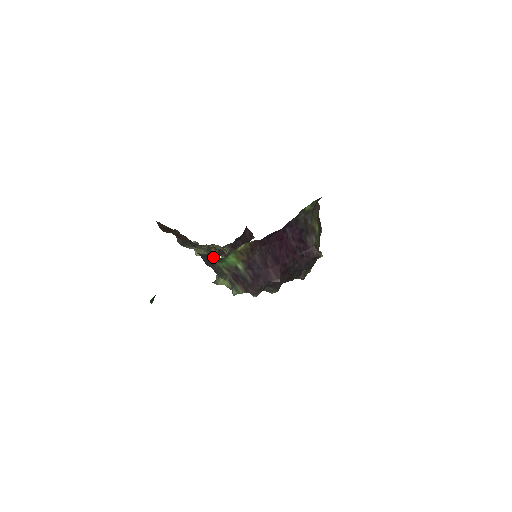
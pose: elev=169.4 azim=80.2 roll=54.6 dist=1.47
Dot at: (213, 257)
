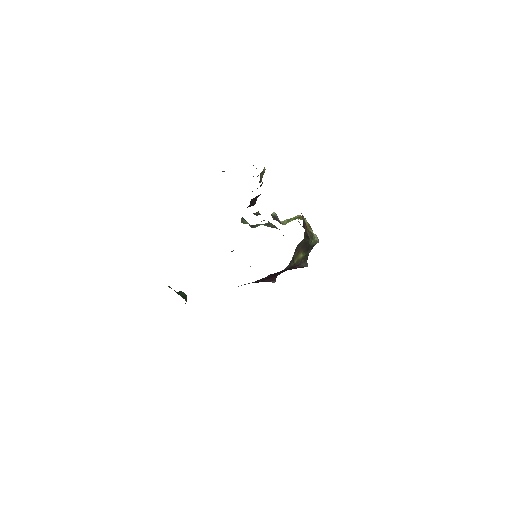
Dot at: occluded
